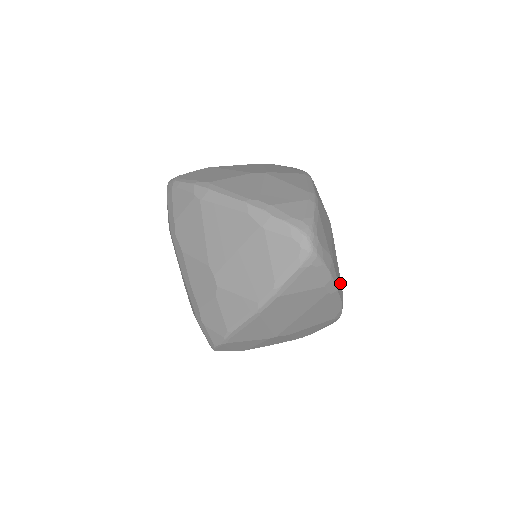
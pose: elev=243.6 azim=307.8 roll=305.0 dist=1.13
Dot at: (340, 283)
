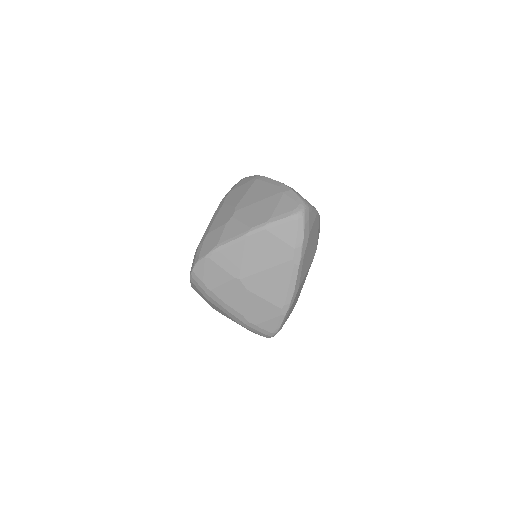
Dot at: (301, 278)
